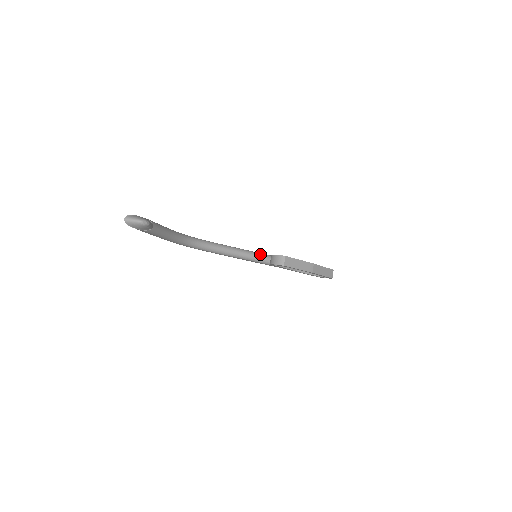
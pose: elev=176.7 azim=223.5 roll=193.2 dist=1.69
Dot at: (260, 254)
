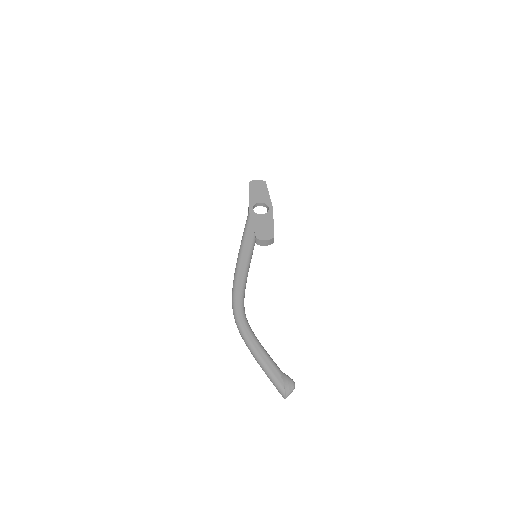
Dot at: (252, 248)
